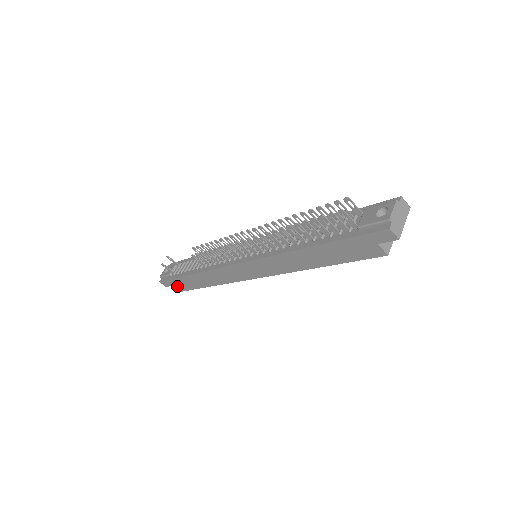
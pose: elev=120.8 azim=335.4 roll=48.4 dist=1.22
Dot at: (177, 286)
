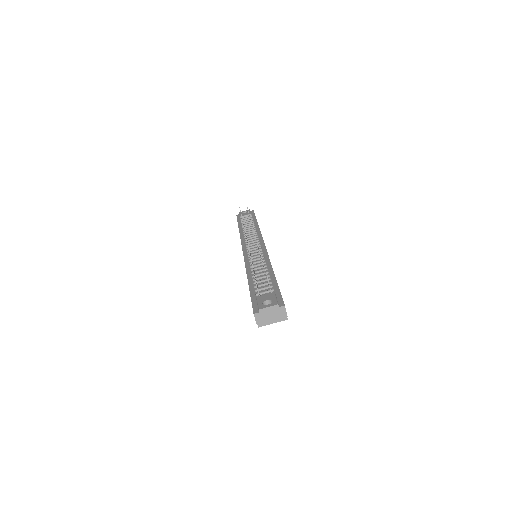
Dot at: occluded
